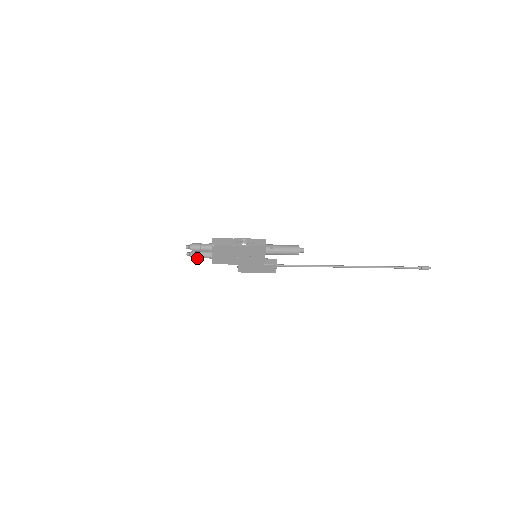
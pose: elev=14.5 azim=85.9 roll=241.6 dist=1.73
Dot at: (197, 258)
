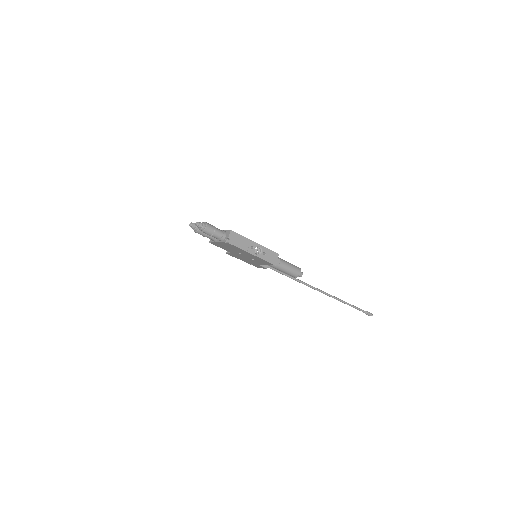
Dot at: (199, 233)
